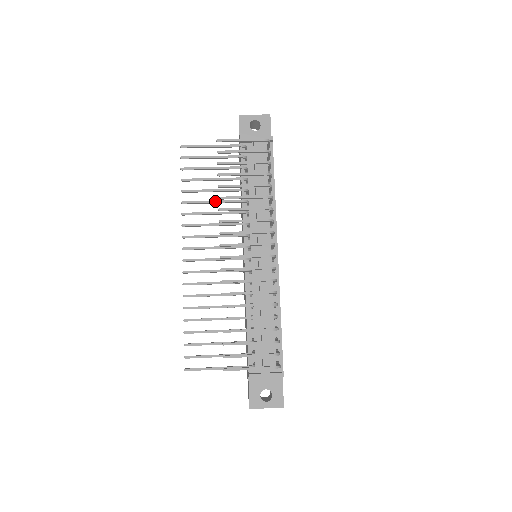
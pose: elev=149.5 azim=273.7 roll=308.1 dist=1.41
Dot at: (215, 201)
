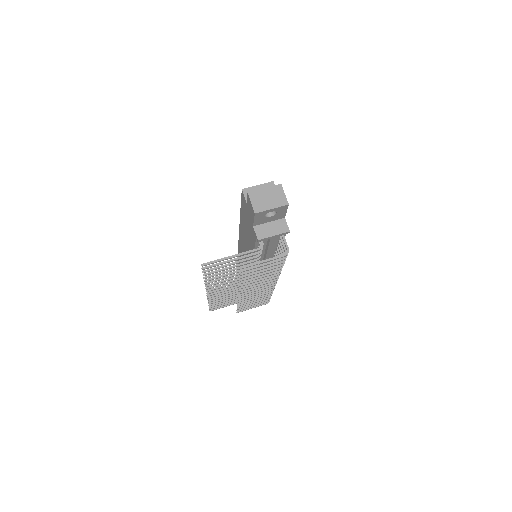
Dot at: occluded
